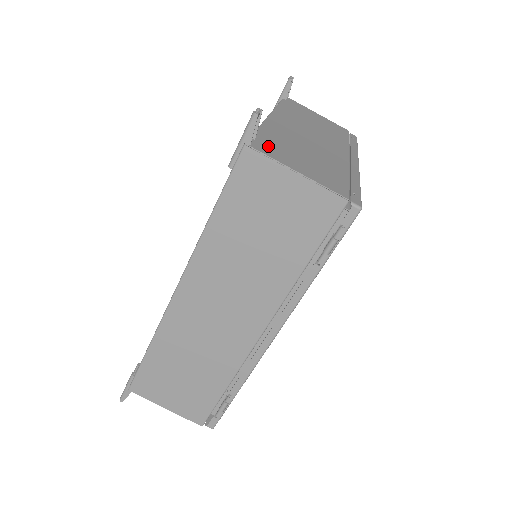
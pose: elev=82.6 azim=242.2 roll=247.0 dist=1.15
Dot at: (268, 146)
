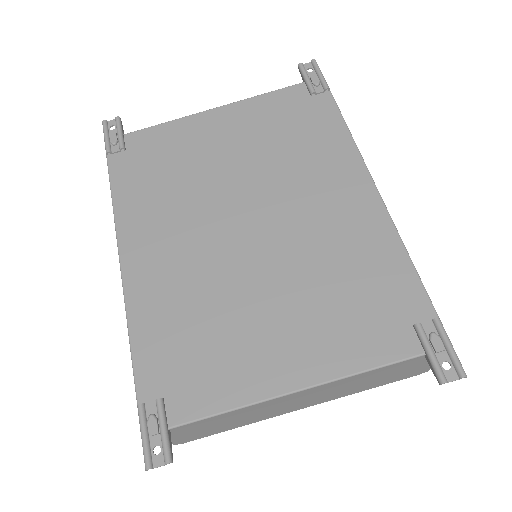
Dot at: (176, 431)
